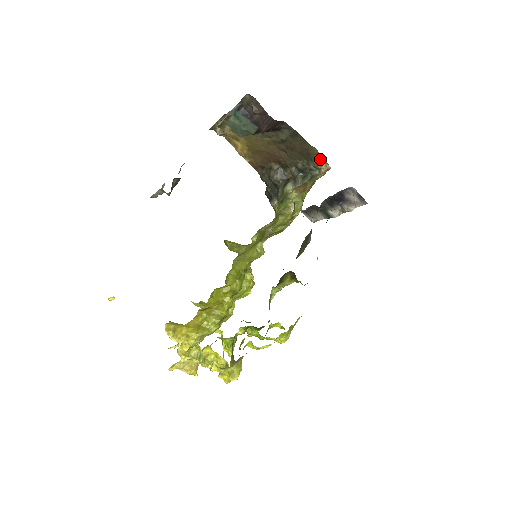
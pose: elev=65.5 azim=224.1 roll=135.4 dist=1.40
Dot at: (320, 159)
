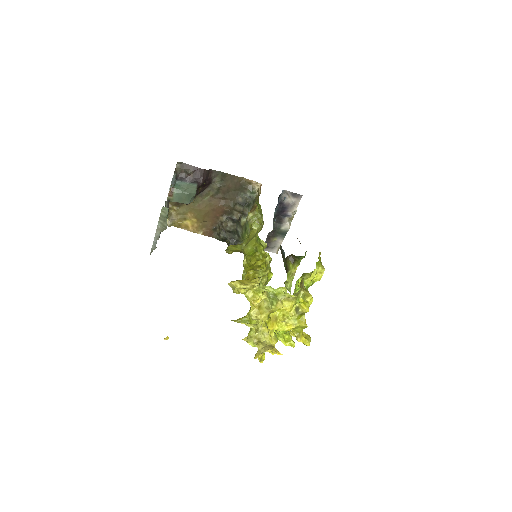
Dot at: (251, 184)
